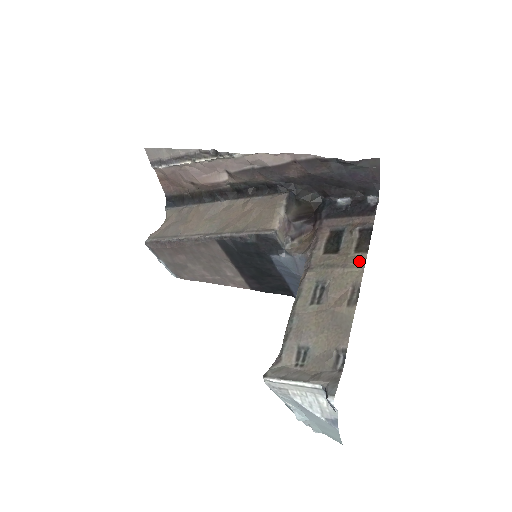
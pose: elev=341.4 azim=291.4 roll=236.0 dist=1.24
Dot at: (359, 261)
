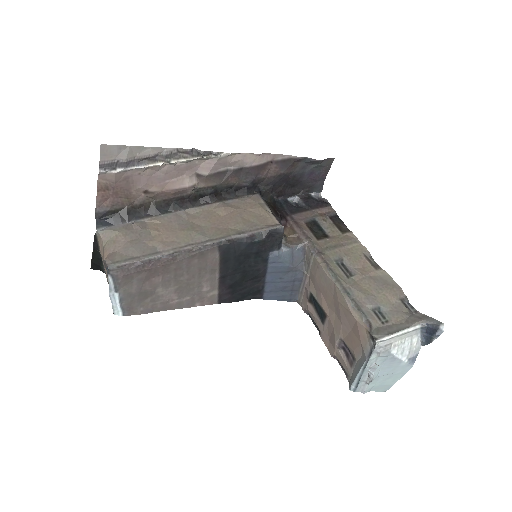
Dot at: (352, 238)
